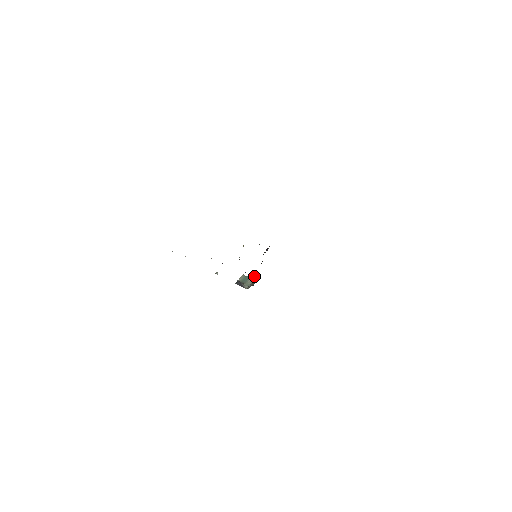
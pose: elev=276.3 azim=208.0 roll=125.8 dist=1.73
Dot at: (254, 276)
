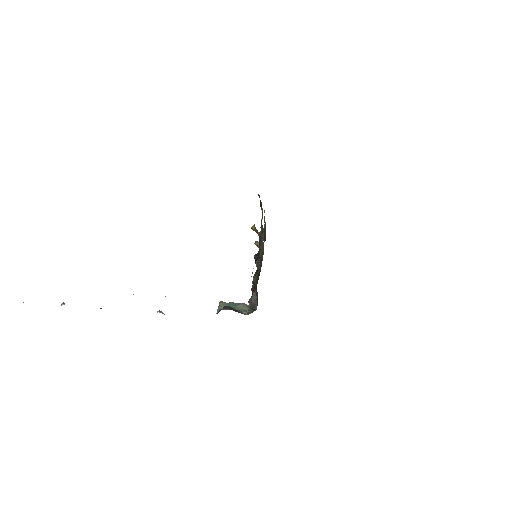
Dot at: (253, 293)
